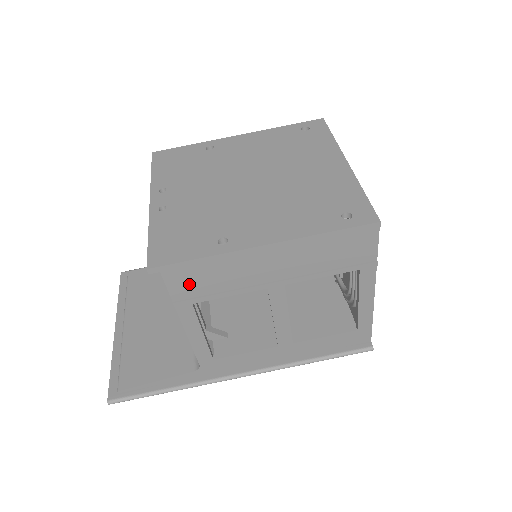
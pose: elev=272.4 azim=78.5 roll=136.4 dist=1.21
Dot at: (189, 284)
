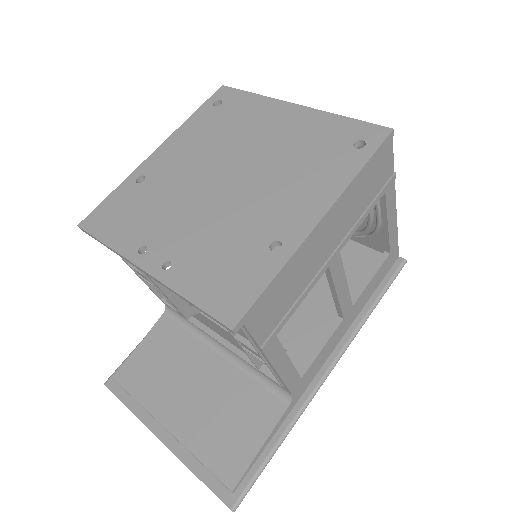
Dot at: (269, 315)
